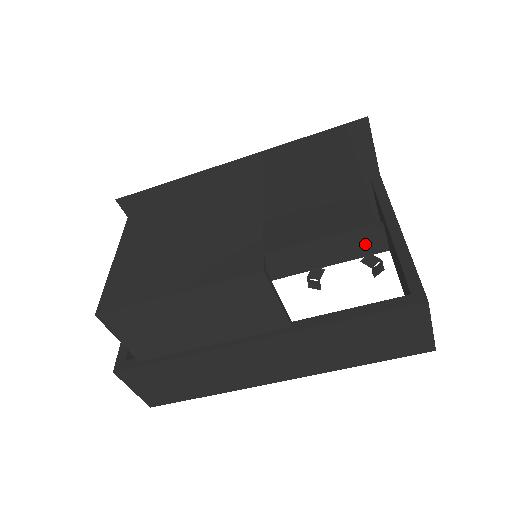
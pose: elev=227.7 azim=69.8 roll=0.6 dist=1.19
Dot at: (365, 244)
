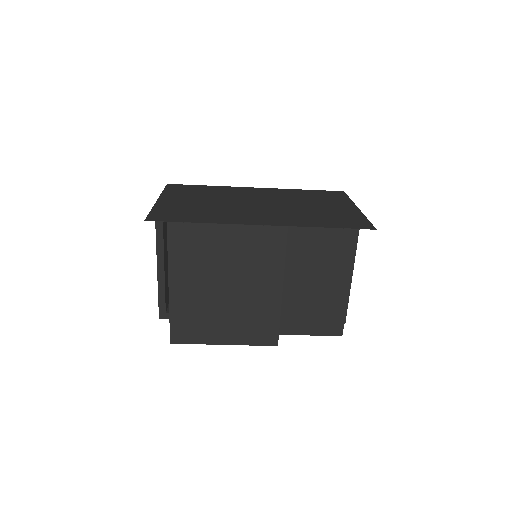
Dot at: occluded
